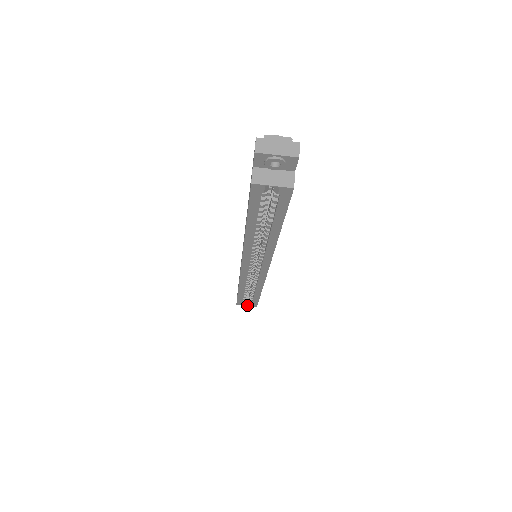
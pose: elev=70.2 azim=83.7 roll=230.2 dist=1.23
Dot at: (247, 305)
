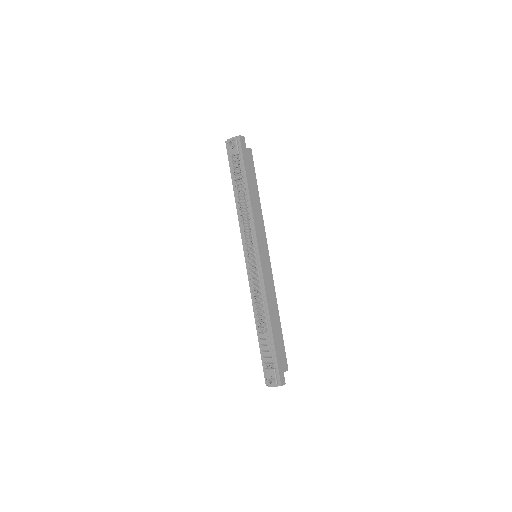
Dot at: occluded
